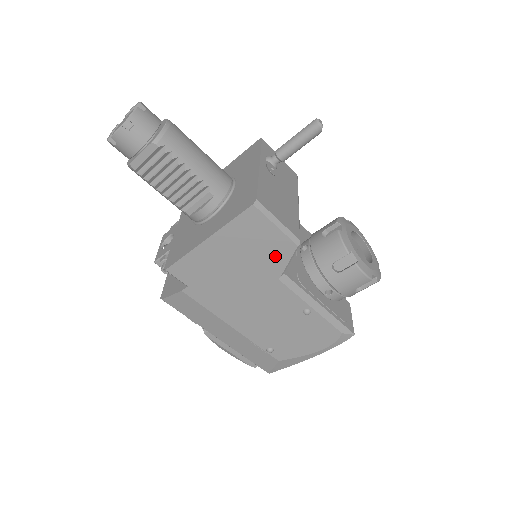
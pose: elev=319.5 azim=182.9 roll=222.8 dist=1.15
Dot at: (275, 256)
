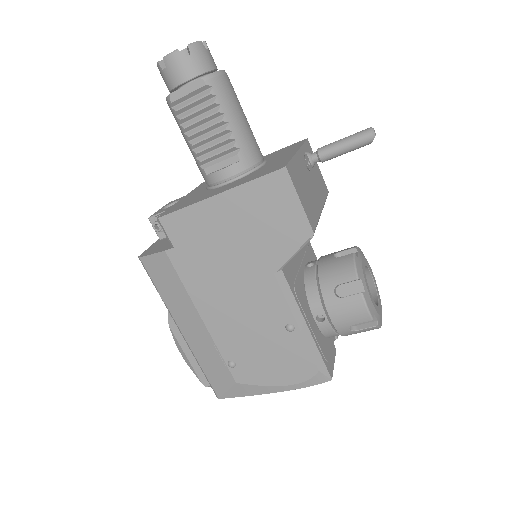
Dot at: (281, 242)
